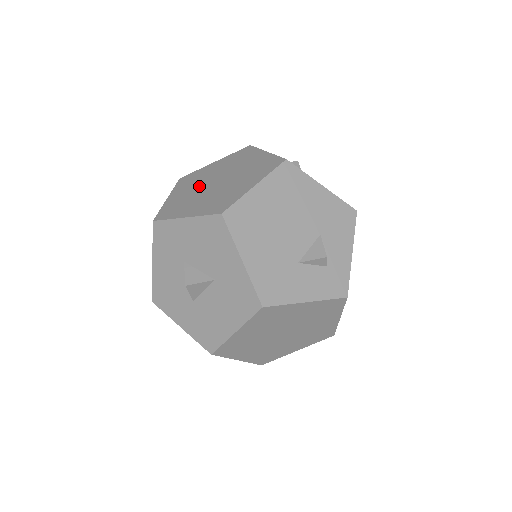
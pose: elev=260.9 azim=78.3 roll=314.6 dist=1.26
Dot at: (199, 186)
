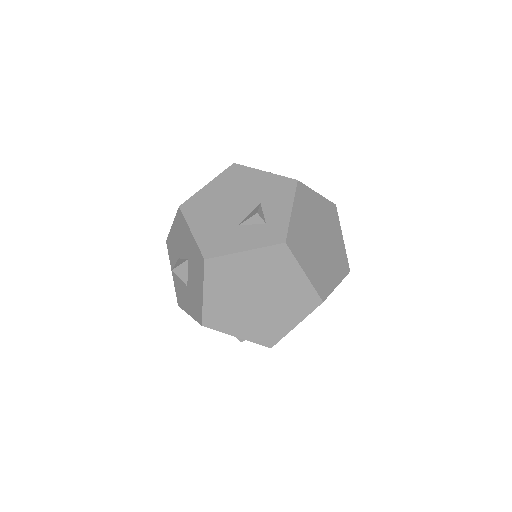
Dot at: occluded
